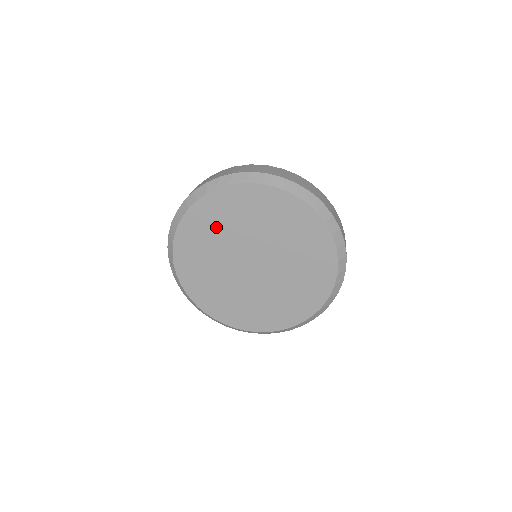
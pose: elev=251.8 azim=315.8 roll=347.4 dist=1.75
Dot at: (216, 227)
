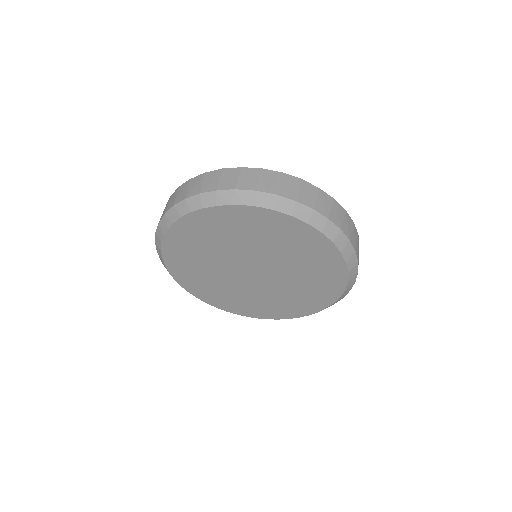
Dot at: (195, 256)
